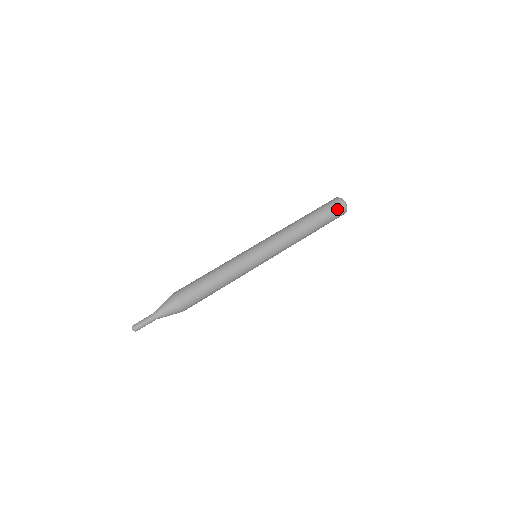
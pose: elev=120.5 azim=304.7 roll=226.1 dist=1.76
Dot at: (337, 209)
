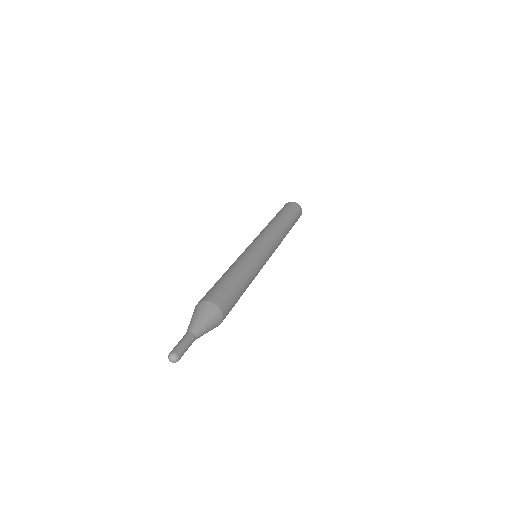
Dot at: (299, 214)
